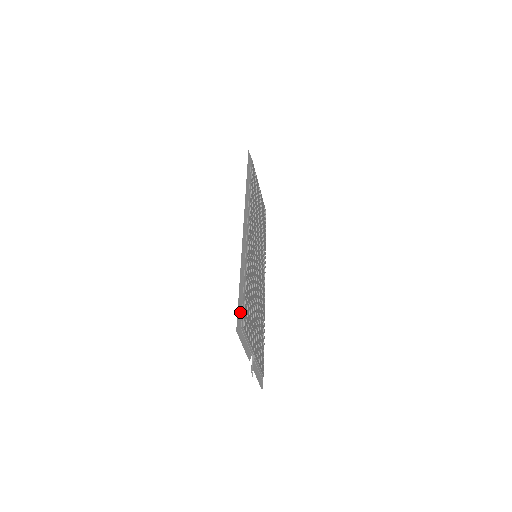
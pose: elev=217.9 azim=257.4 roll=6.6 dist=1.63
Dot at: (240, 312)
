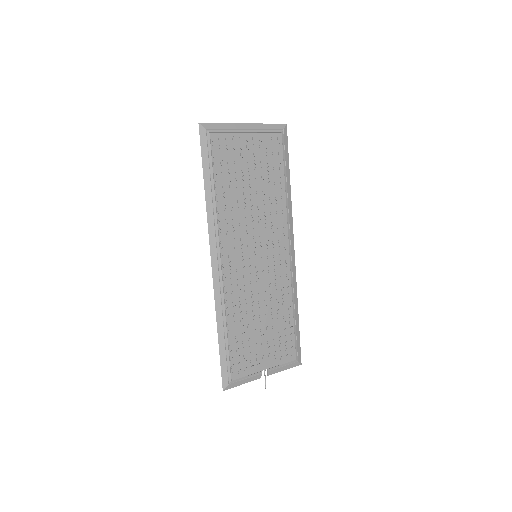
Dot at: (225, 370)
